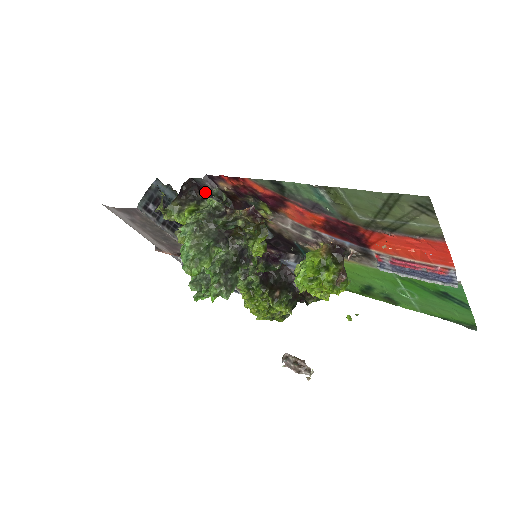
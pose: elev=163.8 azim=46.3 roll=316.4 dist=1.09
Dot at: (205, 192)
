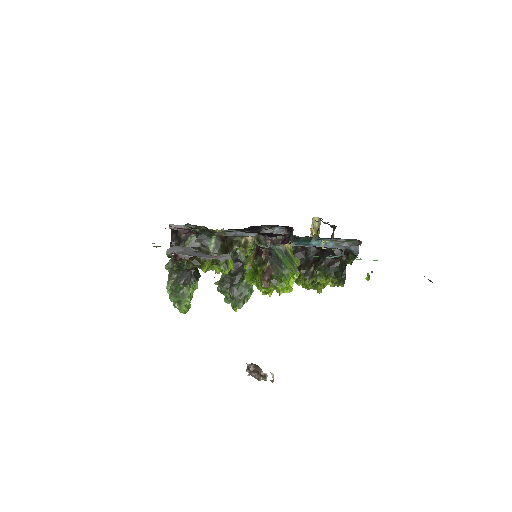
Dot at: (188, 230)
